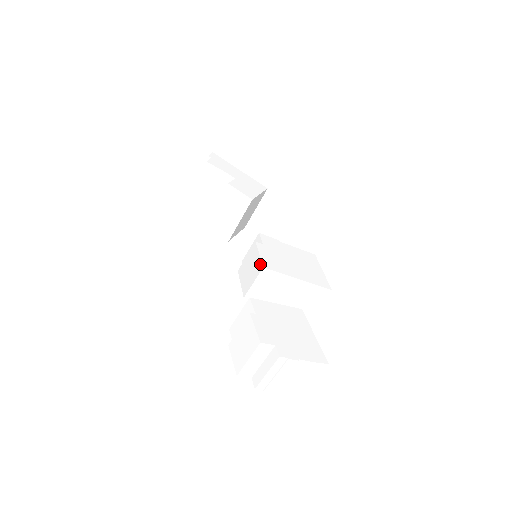
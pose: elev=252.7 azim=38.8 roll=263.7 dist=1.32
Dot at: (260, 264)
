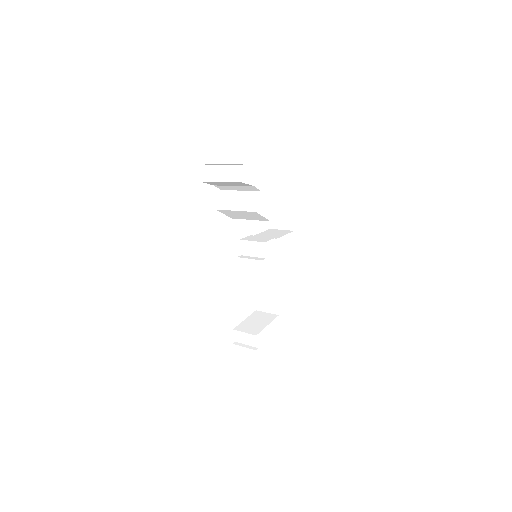
Dot at: (262, 287)
